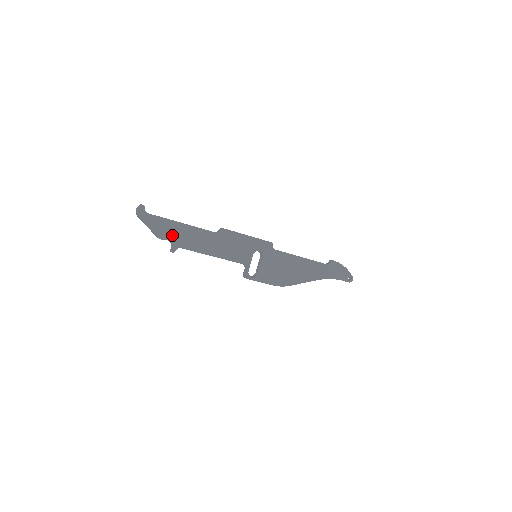
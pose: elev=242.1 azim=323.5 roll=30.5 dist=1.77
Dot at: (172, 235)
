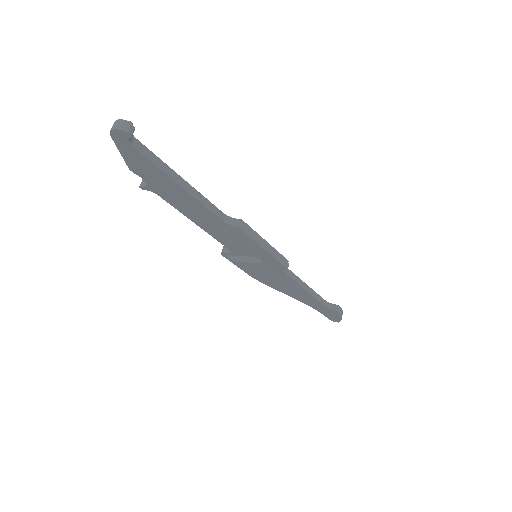
Dot at: (154, 181)
